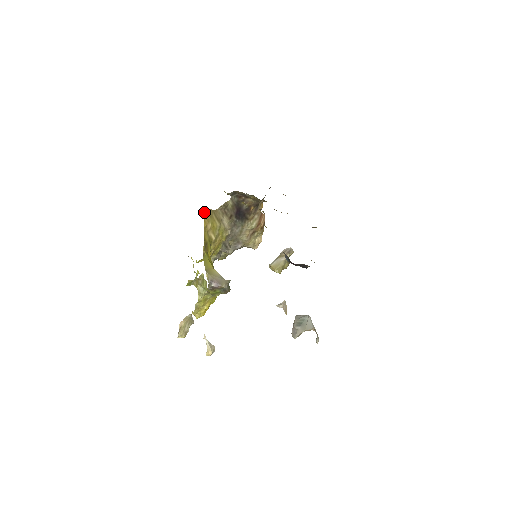
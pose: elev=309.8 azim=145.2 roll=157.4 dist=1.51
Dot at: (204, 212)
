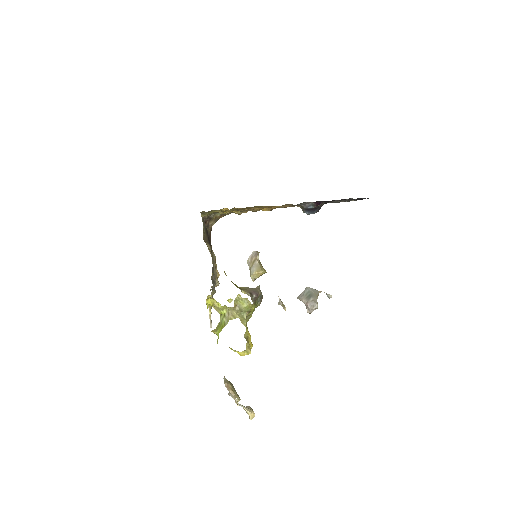
Dot at: occluded
